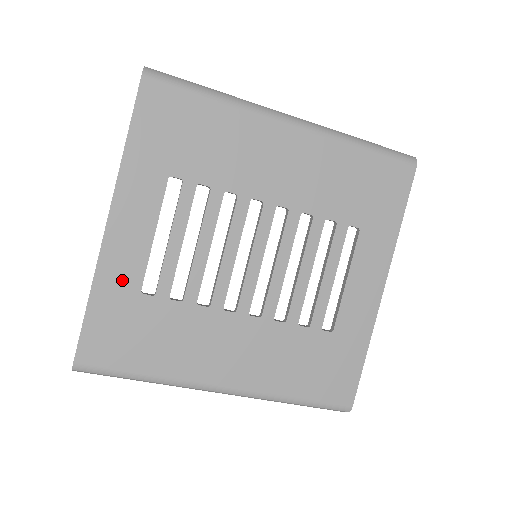
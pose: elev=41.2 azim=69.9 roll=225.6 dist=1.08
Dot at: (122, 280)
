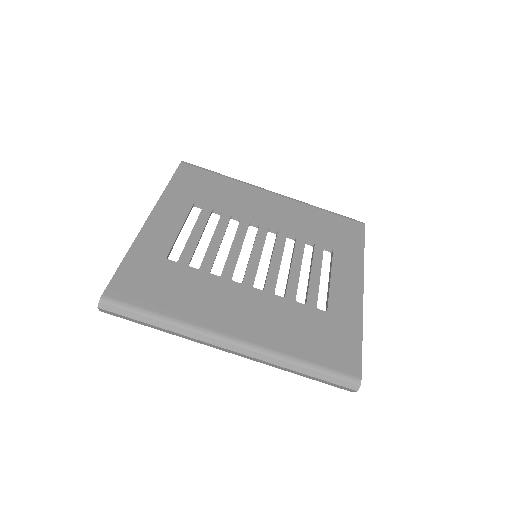
Dot at: (153, 249)
